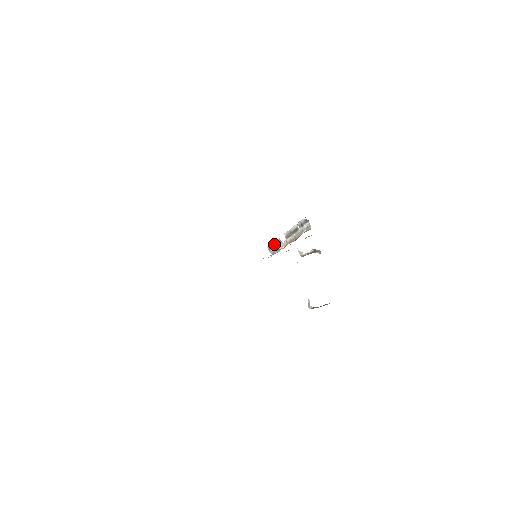
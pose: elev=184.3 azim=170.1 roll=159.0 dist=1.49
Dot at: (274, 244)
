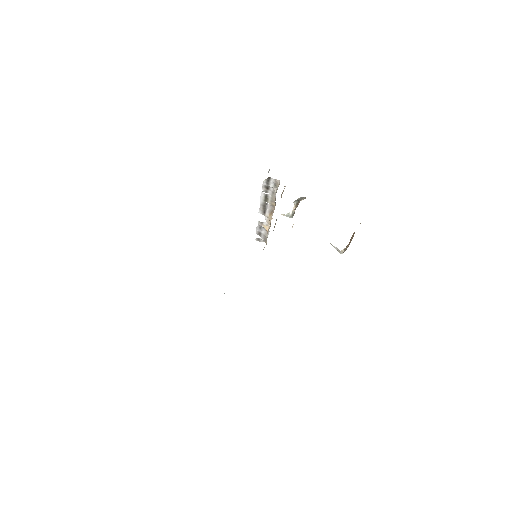
Dot at: (258, 231)
